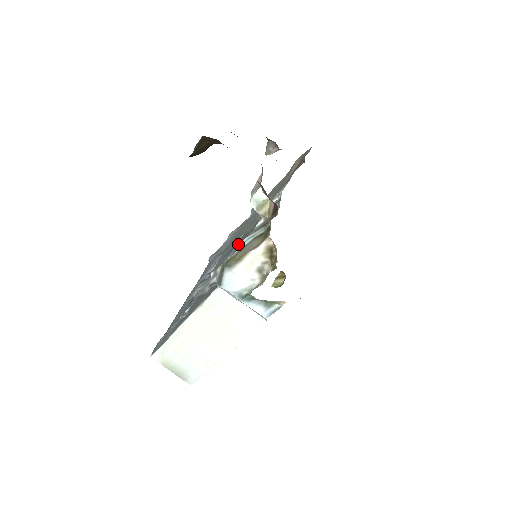
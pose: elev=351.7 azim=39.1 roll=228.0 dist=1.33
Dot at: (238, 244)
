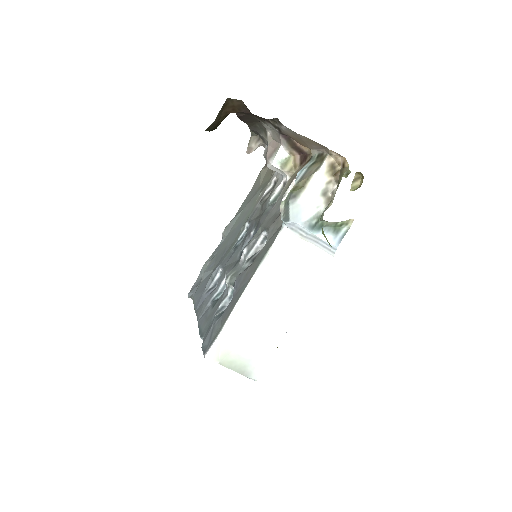
Dot at: (251, 230)
